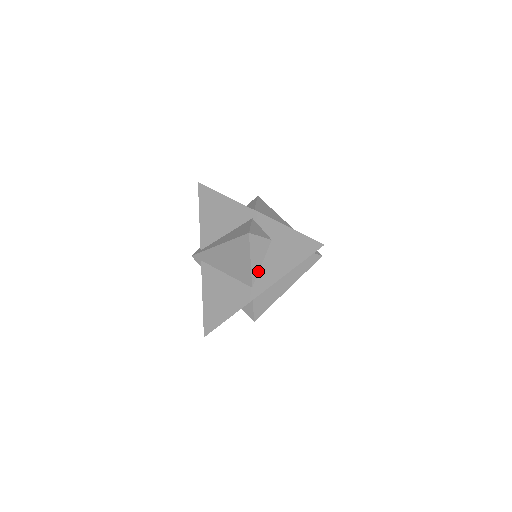
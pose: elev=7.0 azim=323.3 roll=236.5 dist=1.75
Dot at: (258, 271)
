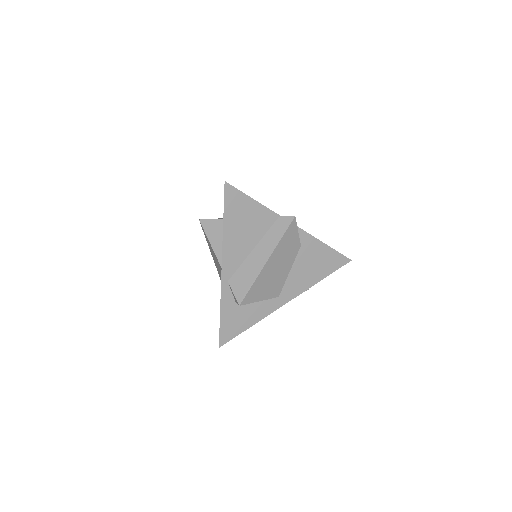
Dot at: occluded
